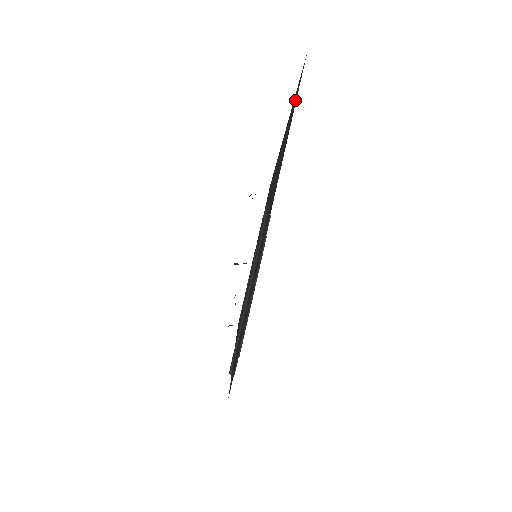
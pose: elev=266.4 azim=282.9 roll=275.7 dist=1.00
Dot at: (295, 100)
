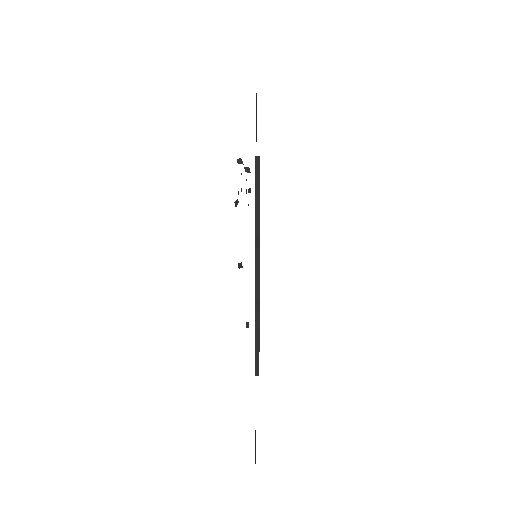
Dot at: occluded
